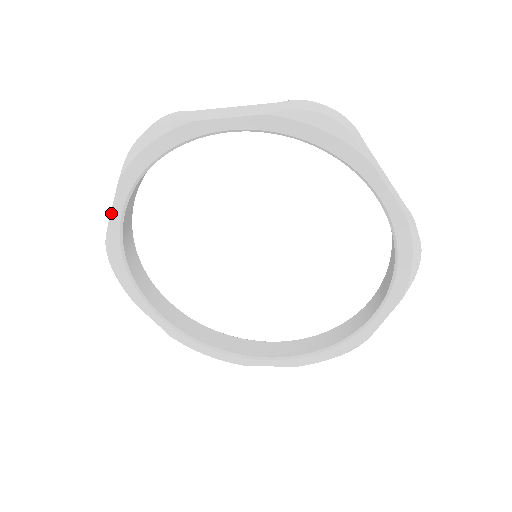
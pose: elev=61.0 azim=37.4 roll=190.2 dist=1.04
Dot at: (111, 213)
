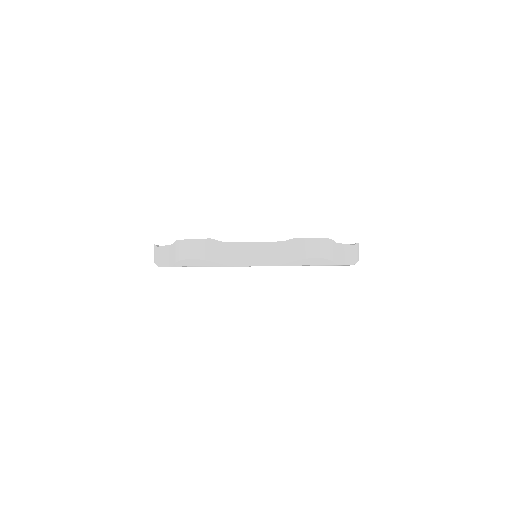
Dot at: occluded
